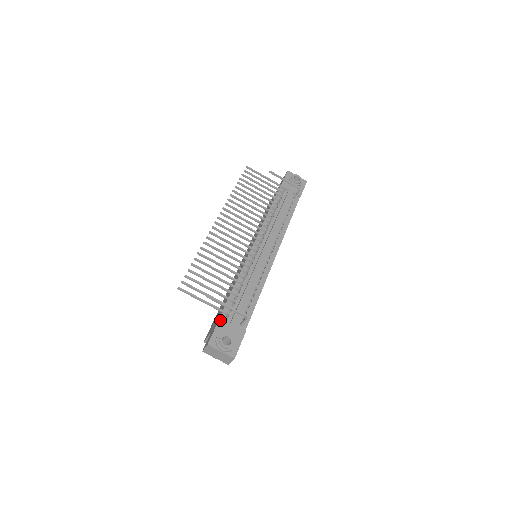
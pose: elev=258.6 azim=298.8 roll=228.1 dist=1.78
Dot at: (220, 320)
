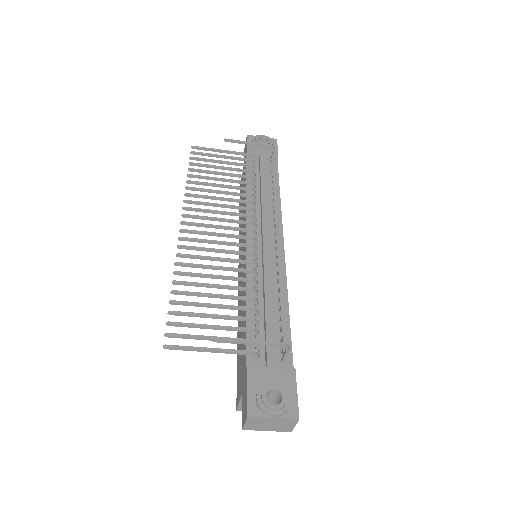
Dot at: (249, 368)
